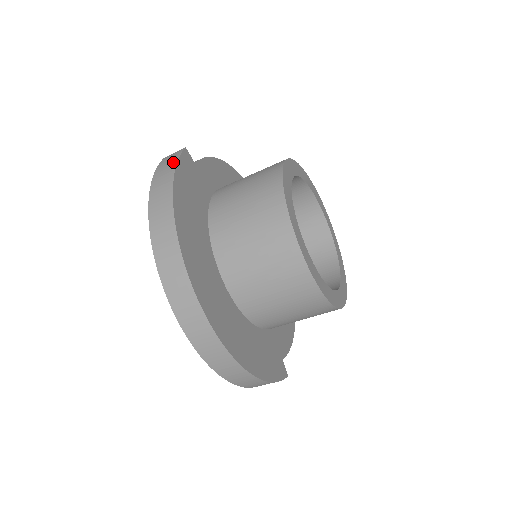
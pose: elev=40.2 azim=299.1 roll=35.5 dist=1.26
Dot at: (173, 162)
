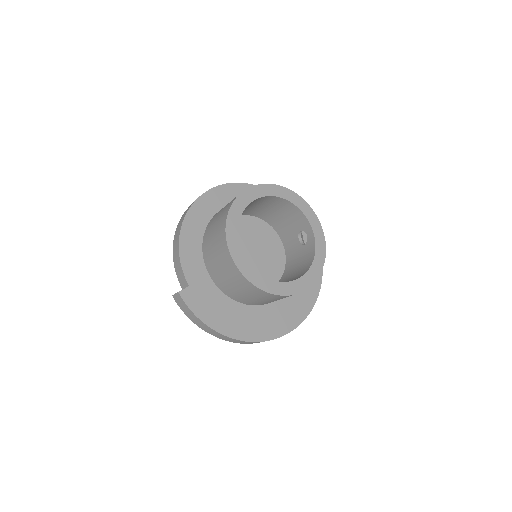
Dot at: (188, 310)
